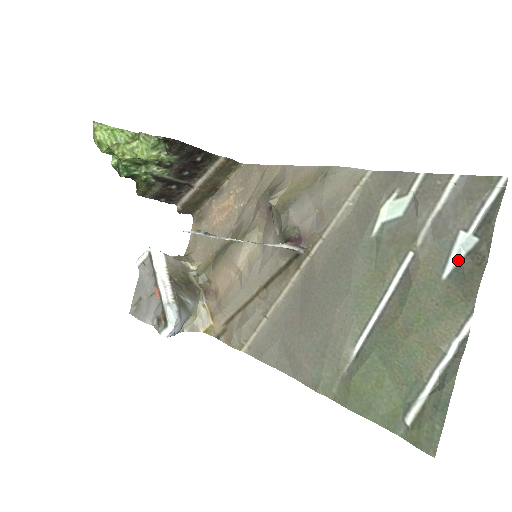
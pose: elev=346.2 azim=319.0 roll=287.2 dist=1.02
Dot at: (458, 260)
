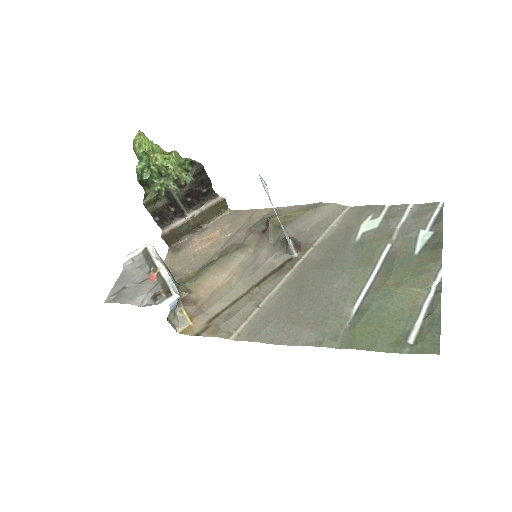
Dot at: (423, 244)
